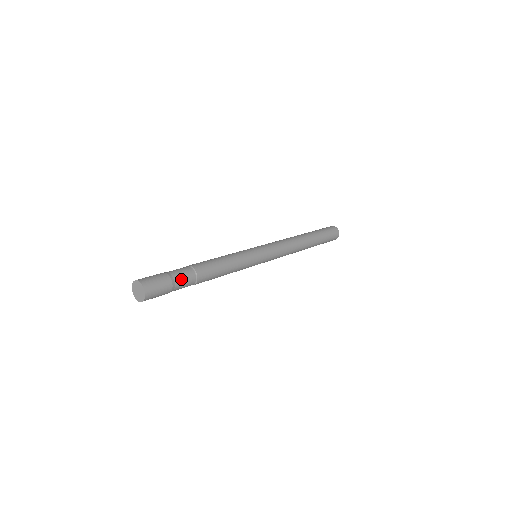
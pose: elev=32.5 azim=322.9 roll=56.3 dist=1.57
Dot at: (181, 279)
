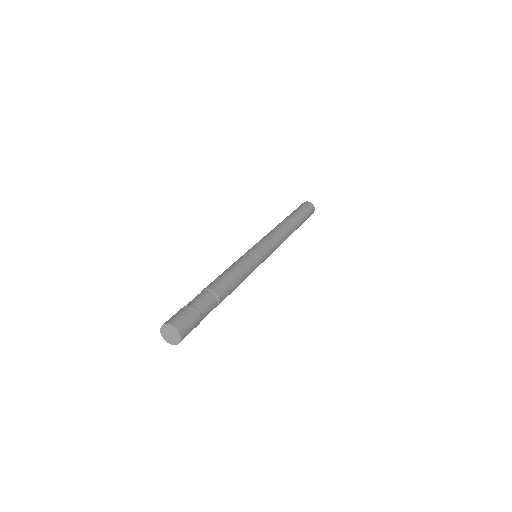
Dot at: (207, 312)
